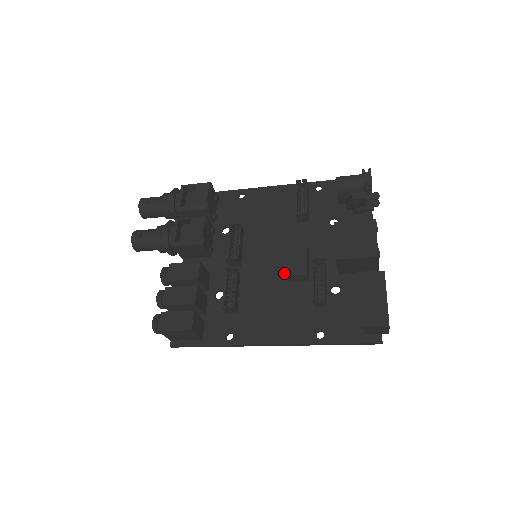
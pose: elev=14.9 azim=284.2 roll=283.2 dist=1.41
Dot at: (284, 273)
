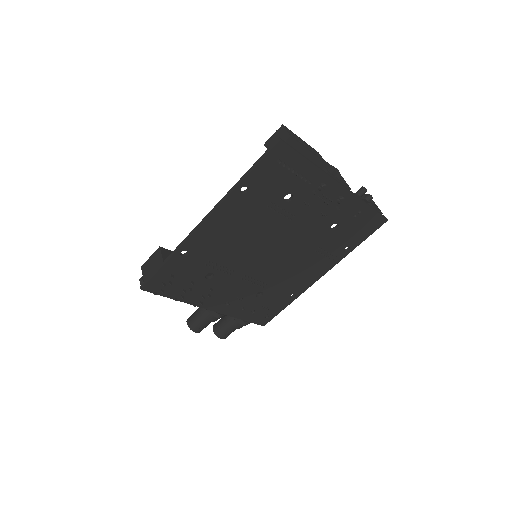
Dot at: (265, 238)
